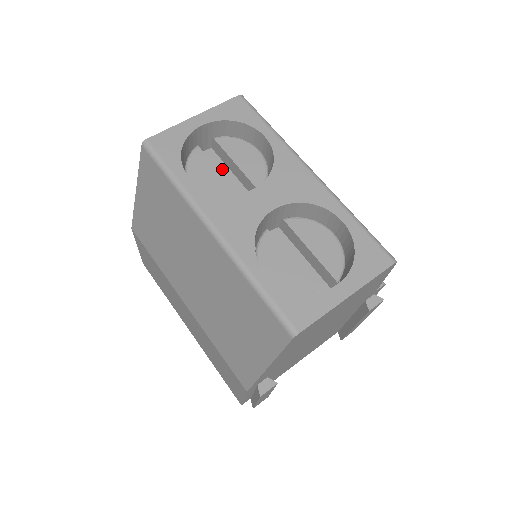
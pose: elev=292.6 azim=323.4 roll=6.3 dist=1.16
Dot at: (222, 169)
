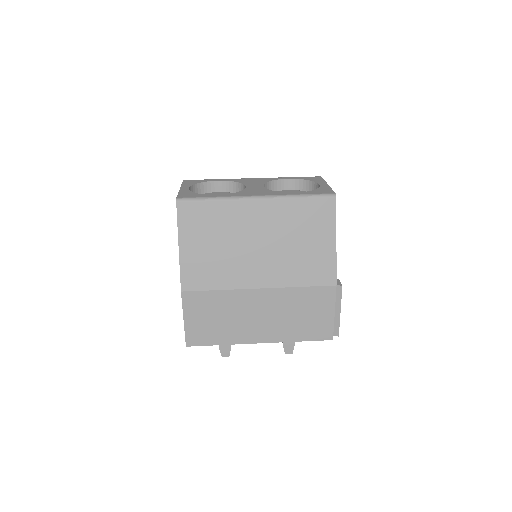
Dot at: occluded
